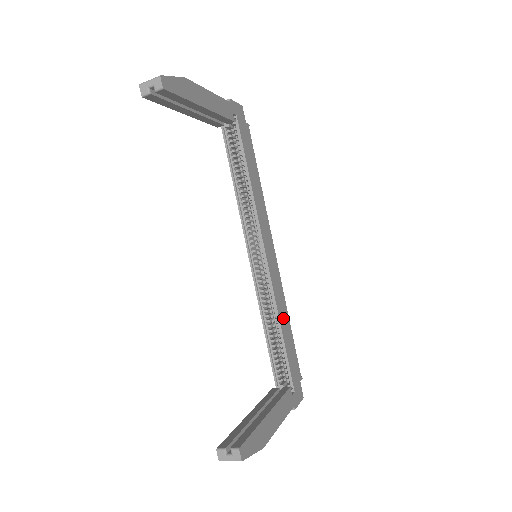
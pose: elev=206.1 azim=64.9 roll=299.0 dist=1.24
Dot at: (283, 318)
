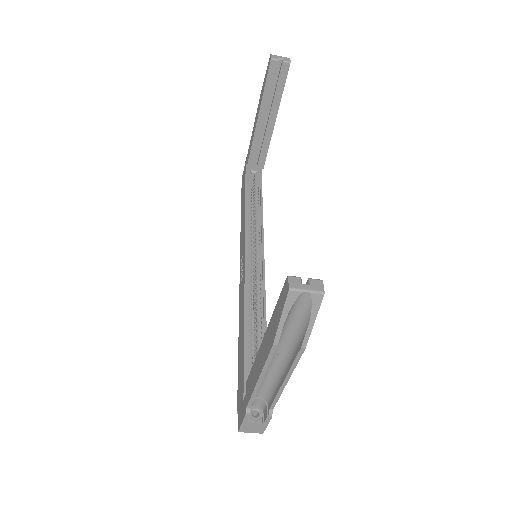
Dot at: occluded
